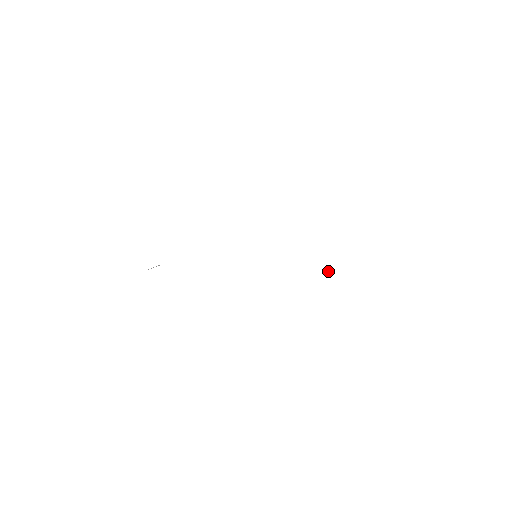
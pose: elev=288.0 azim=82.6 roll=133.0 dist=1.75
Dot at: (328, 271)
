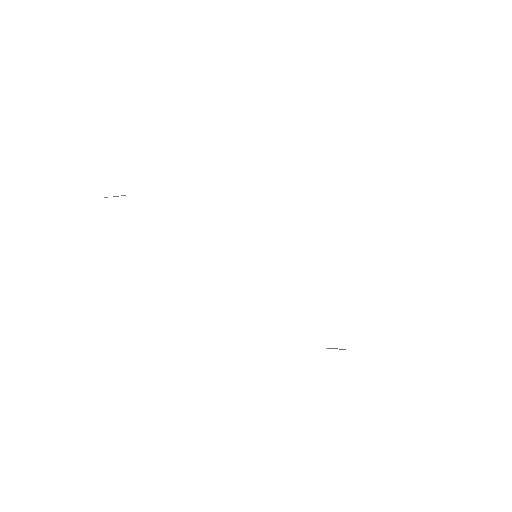
Dot at: (326, 348)
